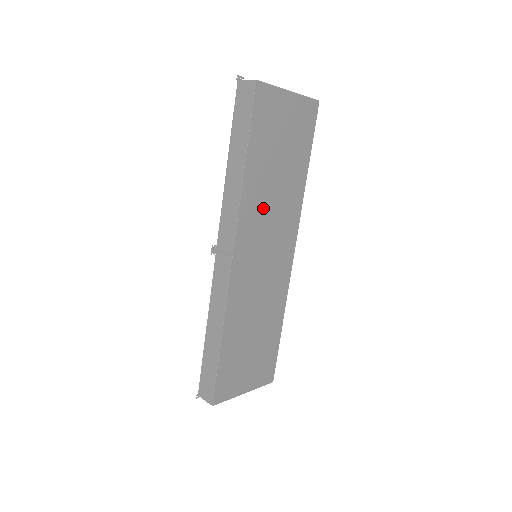
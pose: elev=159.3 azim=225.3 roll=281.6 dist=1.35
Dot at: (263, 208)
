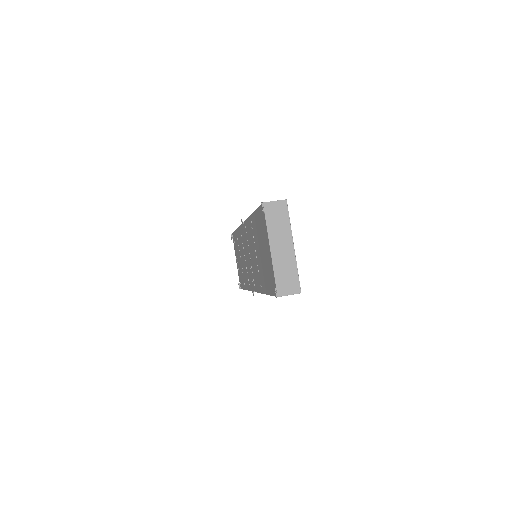
Dot at: occluded
